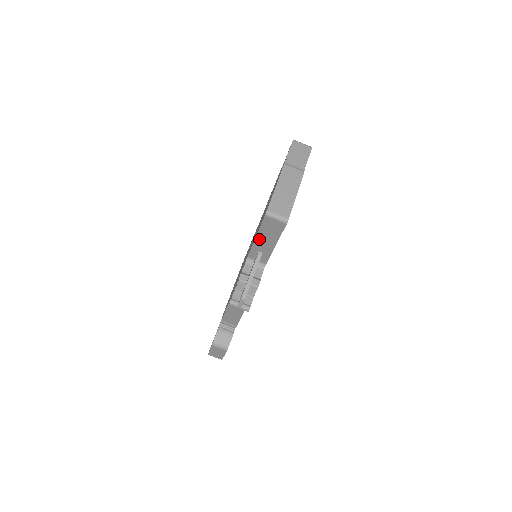
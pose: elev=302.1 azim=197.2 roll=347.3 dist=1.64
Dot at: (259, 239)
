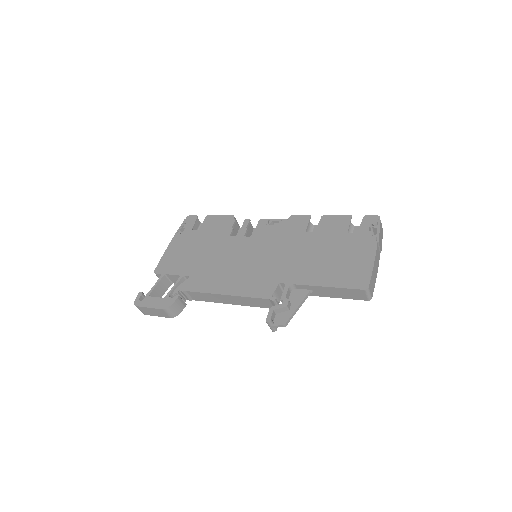
Dot at: (329, 289)
